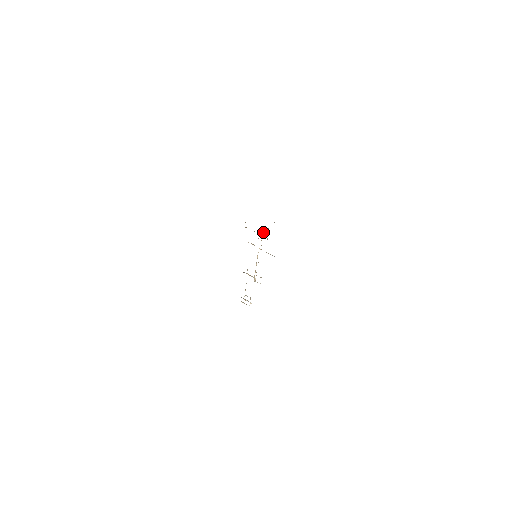
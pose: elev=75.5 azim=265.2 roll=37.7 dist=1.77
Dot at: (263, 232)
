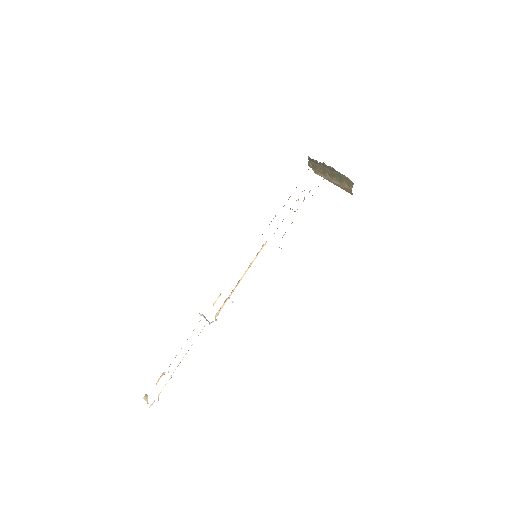
Dot at: occluded
